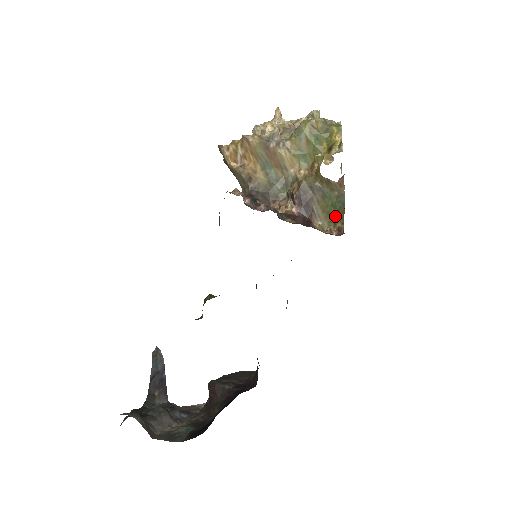
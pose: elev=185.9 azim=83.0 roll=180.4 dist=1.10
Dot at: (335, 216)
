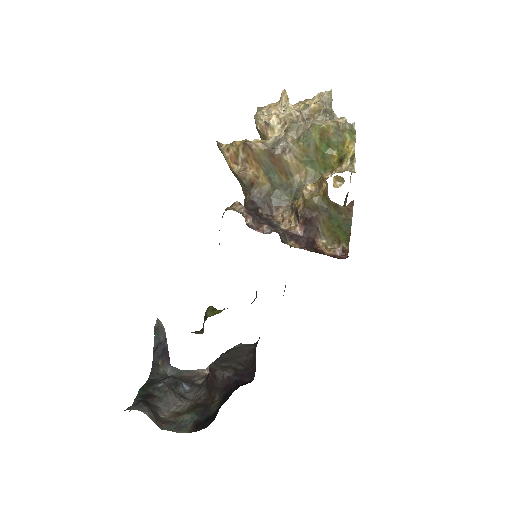
Dot at: (340, 236)
